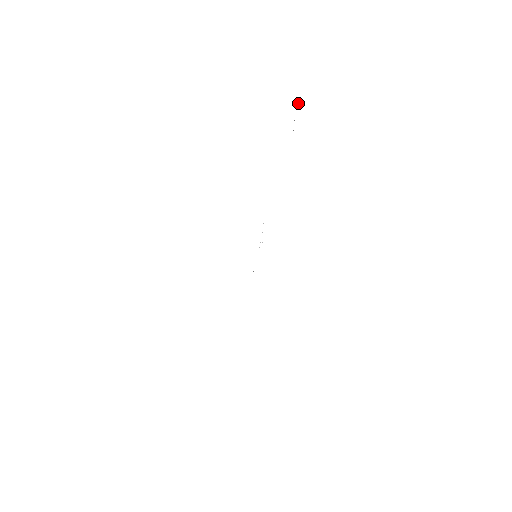
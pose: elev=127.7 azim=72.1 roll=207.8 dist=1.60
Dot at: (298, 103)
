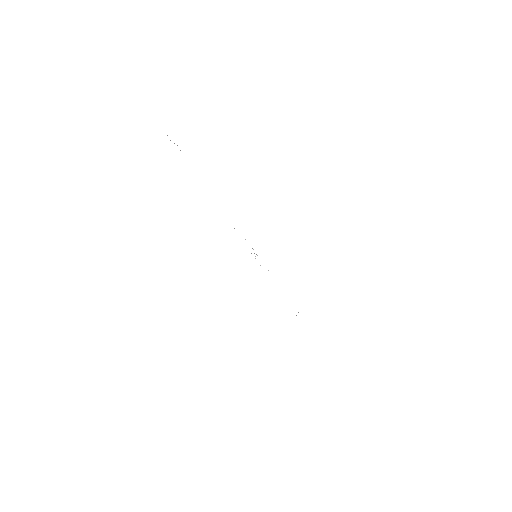
Dot at: occluded
